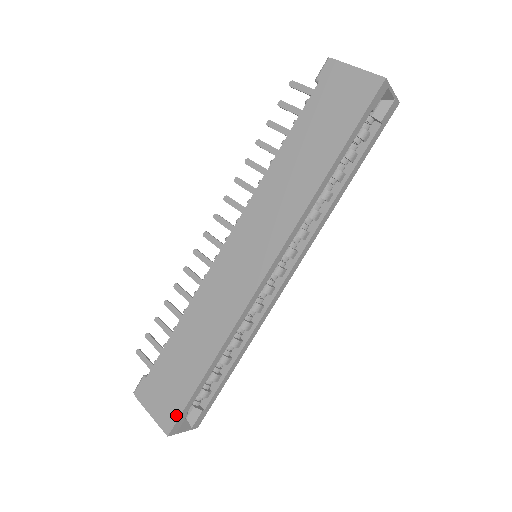
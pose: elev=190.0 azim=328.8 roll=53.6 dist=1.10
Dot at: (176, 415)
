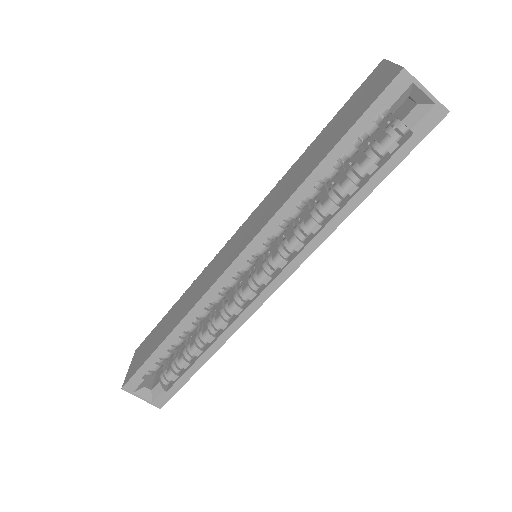
Dot at: (133, 373)
